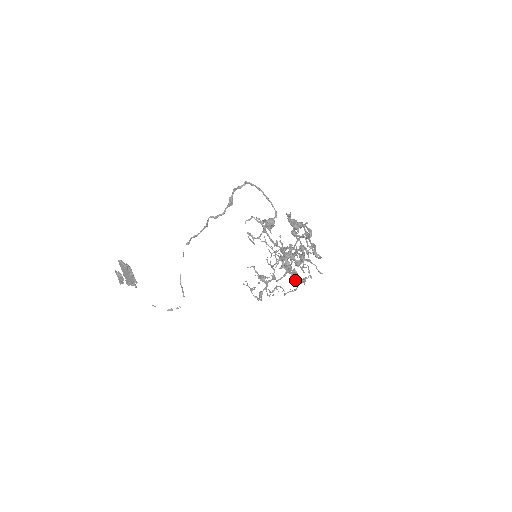
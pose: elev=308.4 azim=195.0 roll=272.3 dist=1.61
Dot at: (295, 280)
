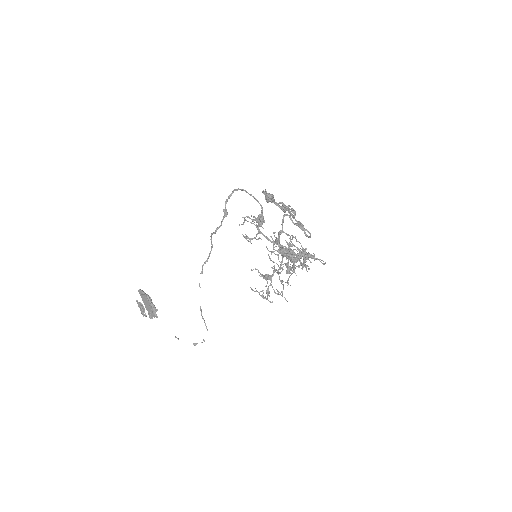
Dot at: (290, 259)
